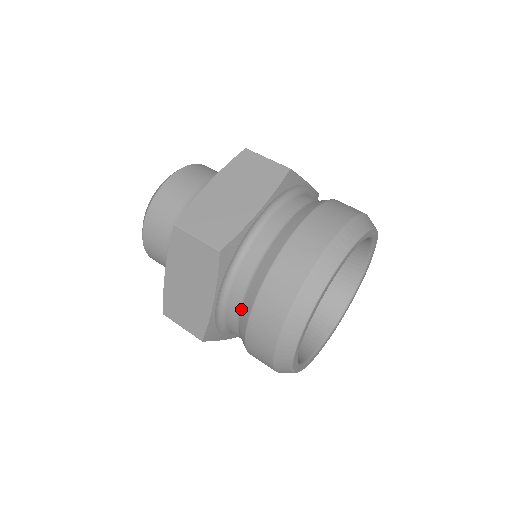
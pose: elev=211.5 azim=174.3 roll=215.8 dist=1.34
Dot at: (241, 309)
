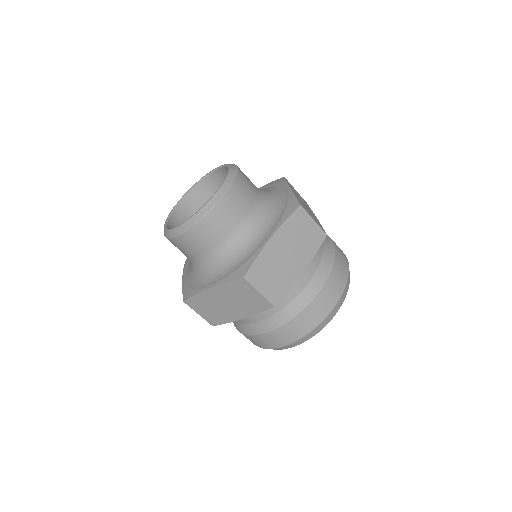
Dot at: (310, 282)
